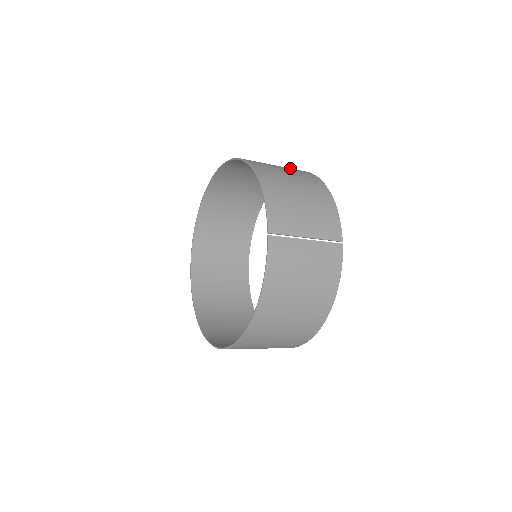
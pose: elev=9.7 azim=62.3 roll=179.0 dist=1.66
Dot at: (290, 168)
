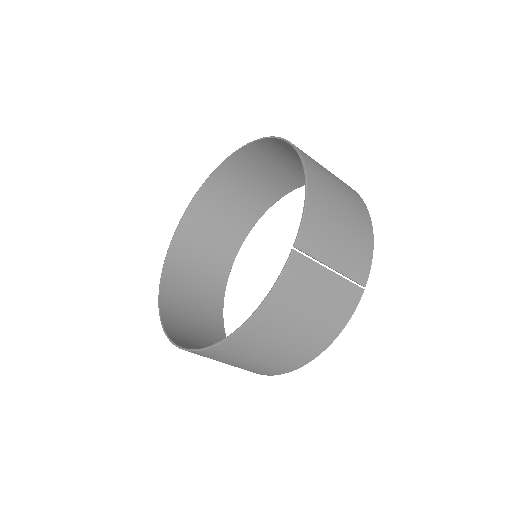
Dot at: occluded
